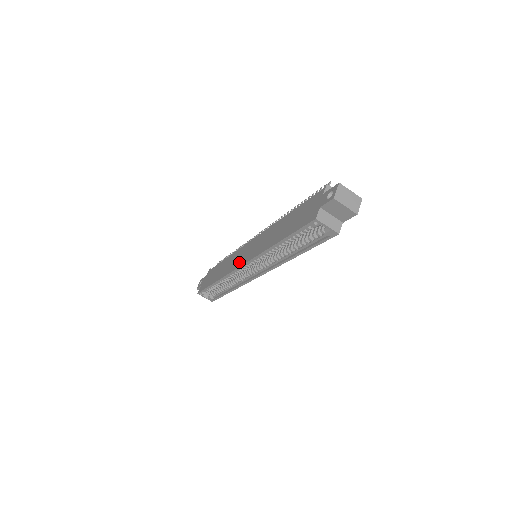
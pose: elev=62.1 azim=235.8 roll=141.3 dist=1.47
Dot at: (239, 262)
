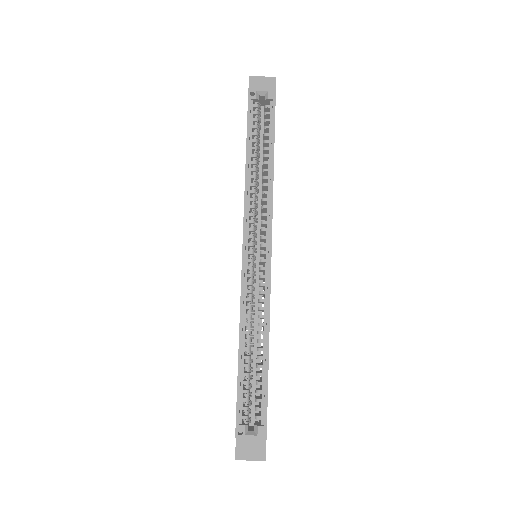
Dot at: occluded
